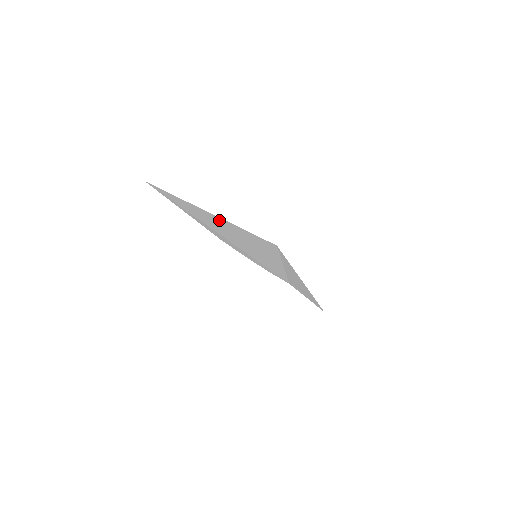
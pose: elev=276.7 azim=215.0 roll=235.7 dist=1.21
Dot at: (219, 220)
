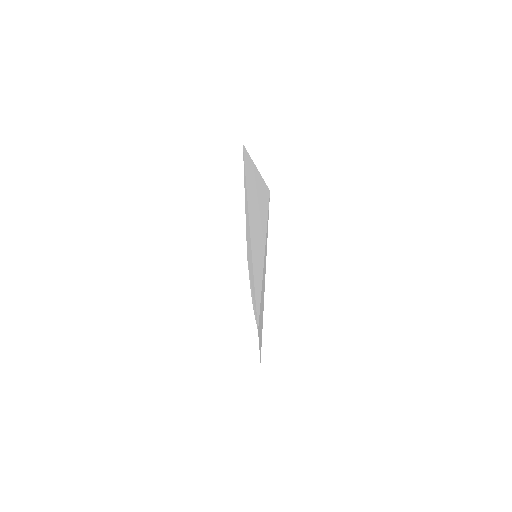
Dot at: (257, 178)
